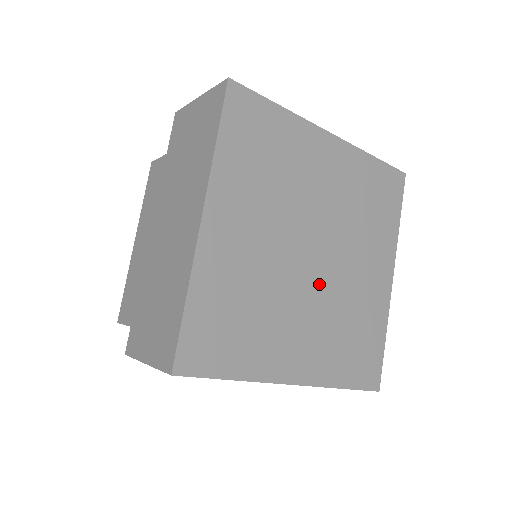
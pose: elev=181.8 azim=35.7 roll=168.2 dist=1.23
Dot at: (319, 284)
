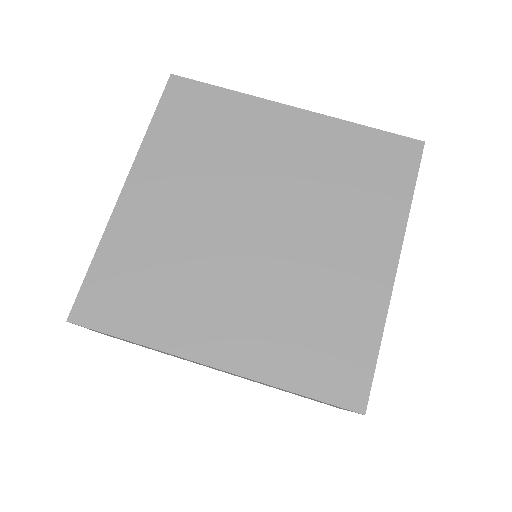
Dot at: (264, 259)
